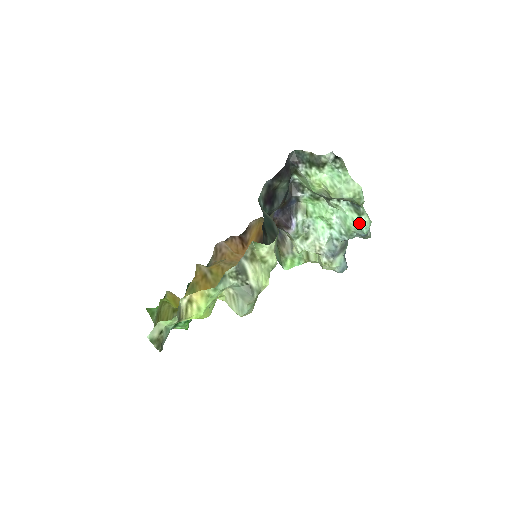
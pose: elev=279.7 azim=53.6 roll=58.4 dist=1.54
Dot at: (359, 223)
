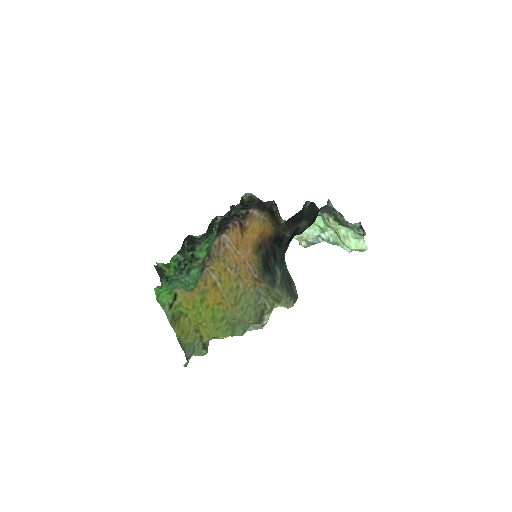
Dot at: occluded
